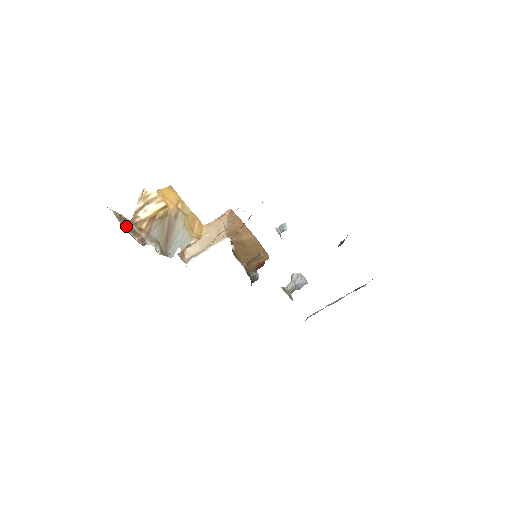
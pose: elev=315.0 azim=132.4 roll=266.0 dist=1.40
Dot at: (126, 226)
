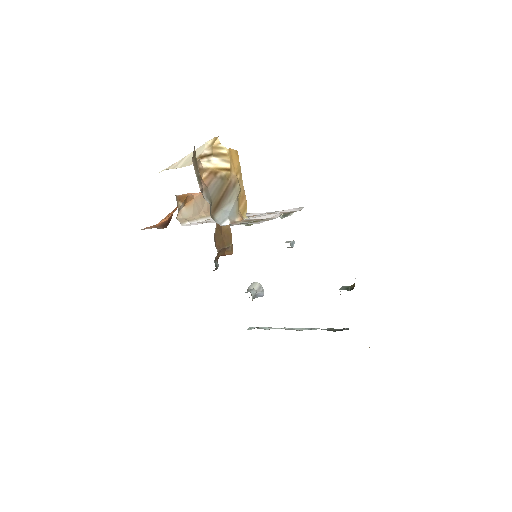
Dot at: (195, 168)
